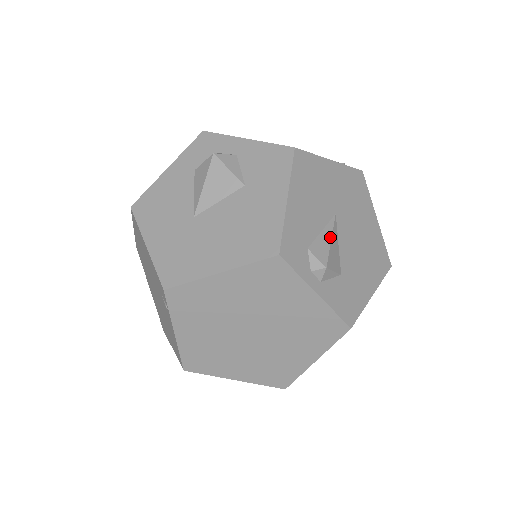
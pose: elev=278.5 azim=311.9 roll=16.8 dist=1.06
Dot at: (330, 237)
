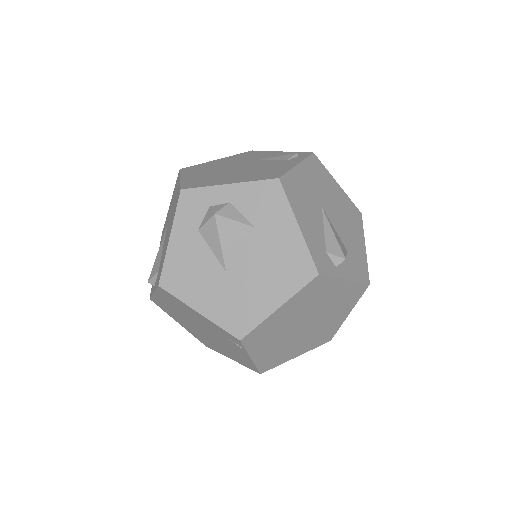
Dot at: (332, 231)
